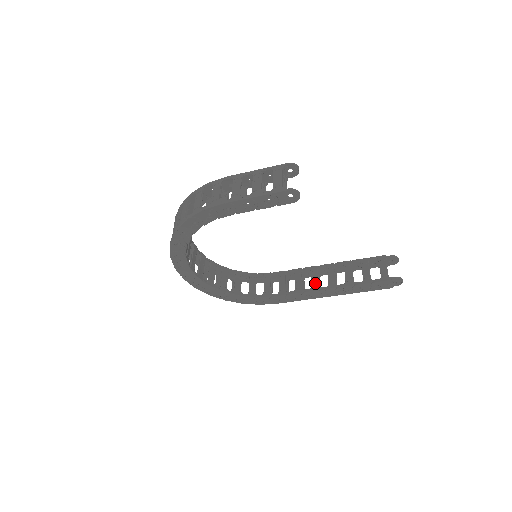
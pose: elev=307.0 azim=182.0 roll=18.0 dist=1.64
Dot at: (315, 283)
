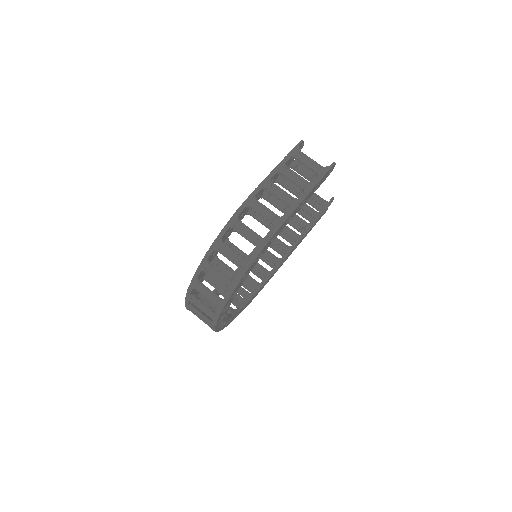
Dot at: (284, 246)
